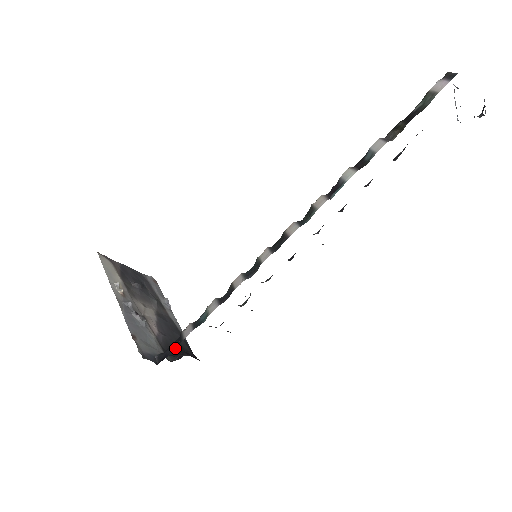
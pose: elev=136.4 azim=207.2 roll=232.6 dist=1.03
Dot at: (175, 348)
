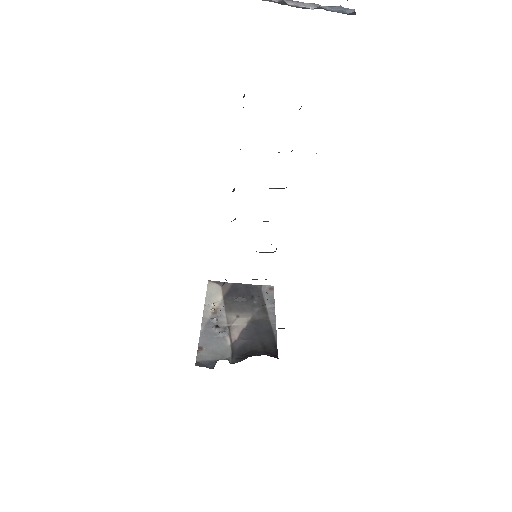
Dot at: occluded
